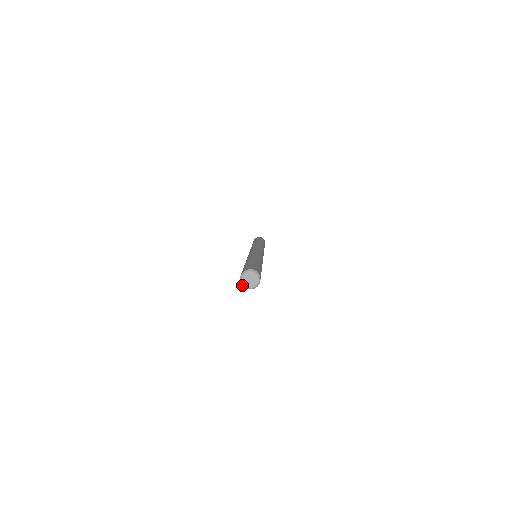
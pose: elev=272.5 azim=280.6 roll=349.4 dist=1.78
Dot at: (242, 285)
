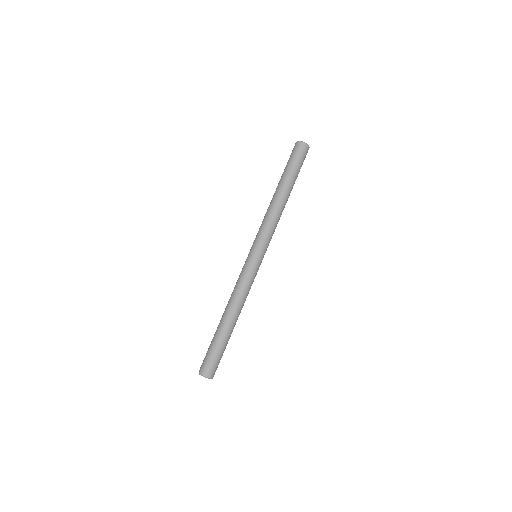
Dot at: (199, 372)
